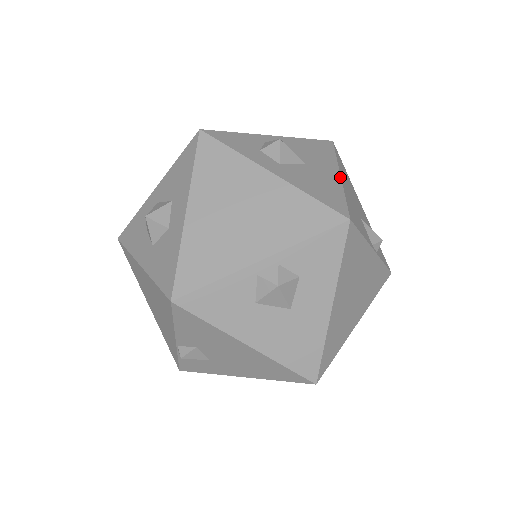
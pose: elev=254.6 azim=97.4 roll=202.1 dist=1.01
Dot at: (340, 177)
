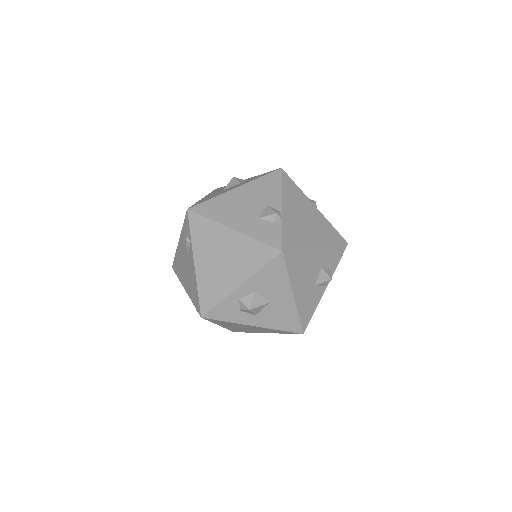
Dot at: (294, 299)
